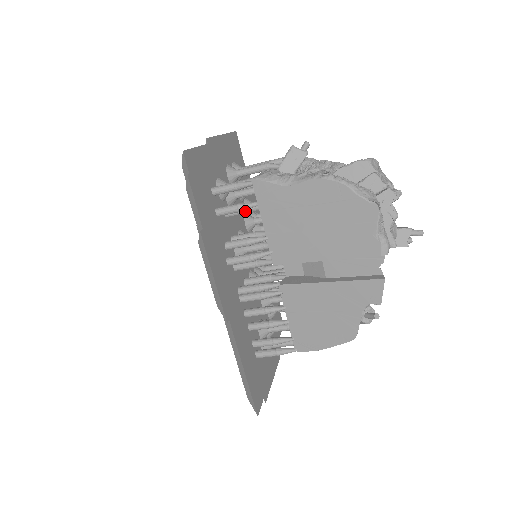
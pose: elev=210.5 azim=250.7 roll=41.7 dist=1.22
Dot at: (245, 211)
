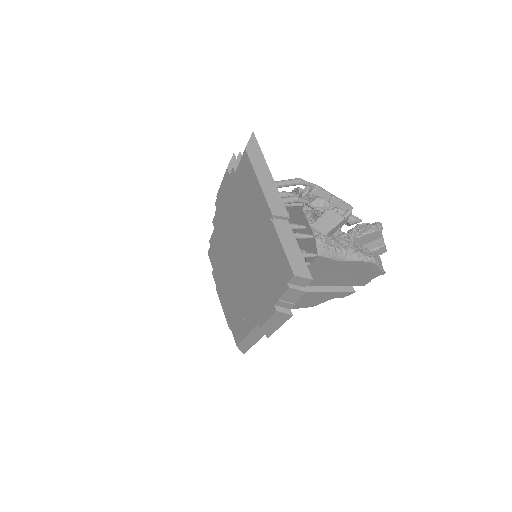
Dot at: occluded
